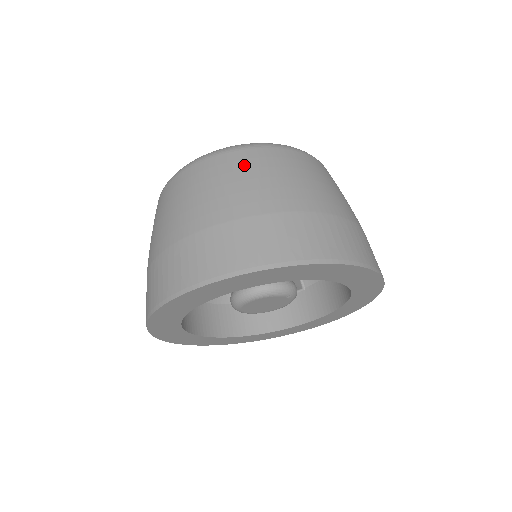
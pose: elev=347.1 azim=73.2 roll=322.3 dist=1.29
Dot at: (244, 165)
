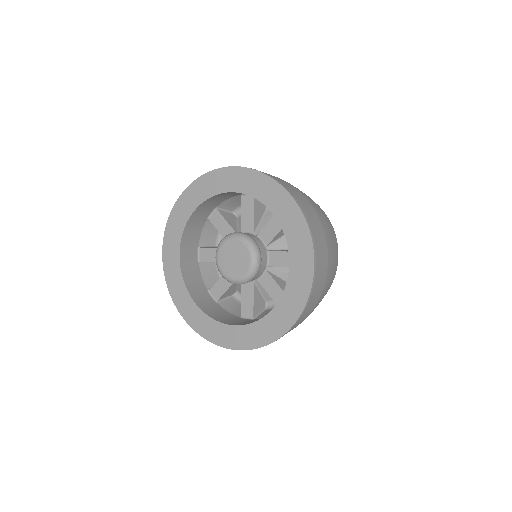
Dot at: occluded
